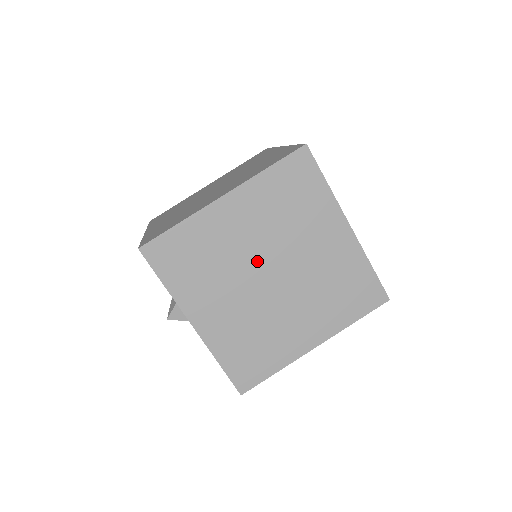
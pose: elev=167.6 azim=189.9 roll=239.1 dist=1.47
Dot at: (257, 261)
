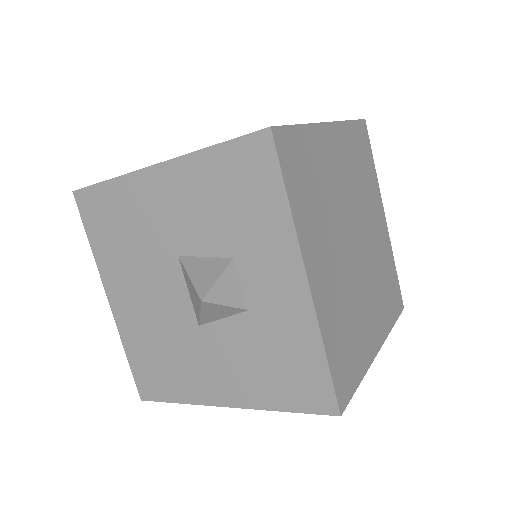
Dot at: (347, 217)
